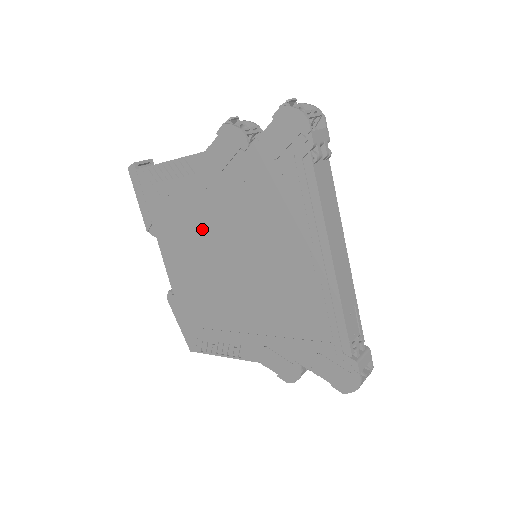
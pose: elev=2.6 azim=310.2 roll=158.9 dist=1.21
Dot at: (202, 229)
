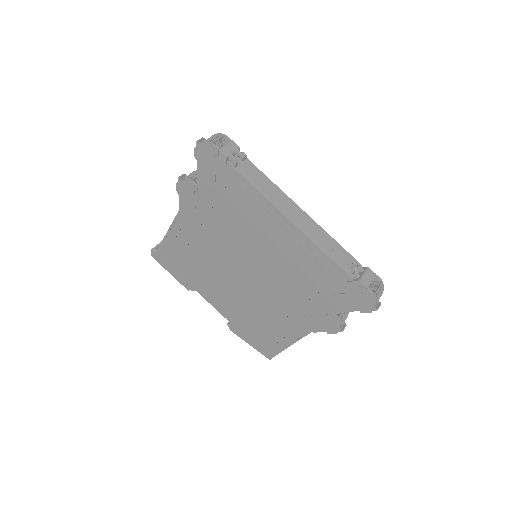
Dot at: (213, 262)
